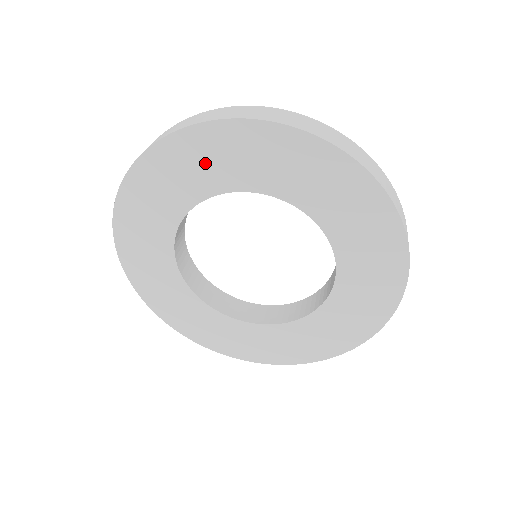
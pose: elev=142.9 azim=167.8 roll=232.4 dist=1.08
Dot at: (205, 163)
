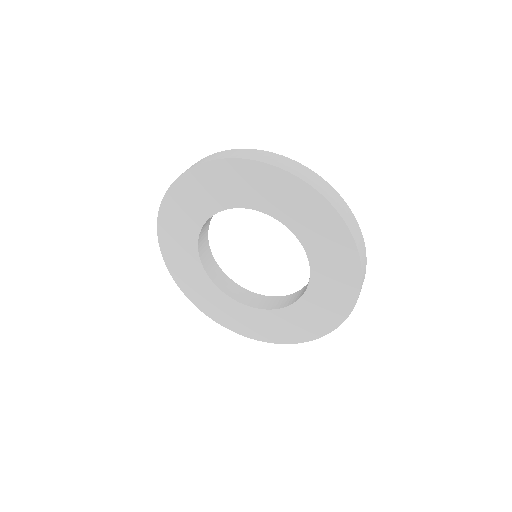
Dot at: (178, 232)
